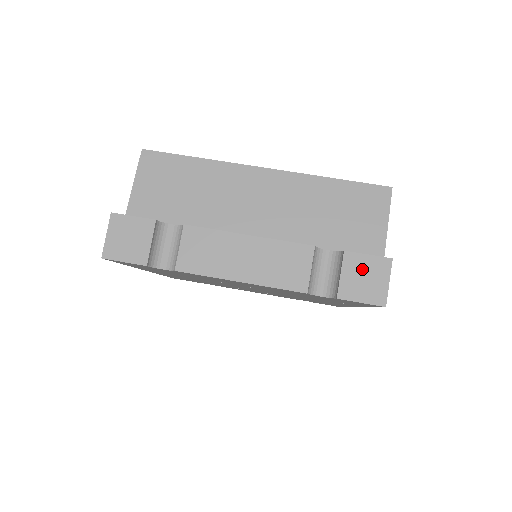
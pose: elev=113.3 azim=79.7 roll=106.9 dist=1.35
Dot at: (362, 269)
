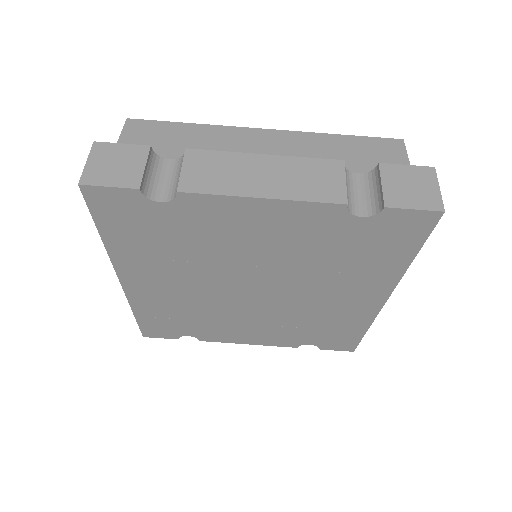
Dot at: (404, 178)
